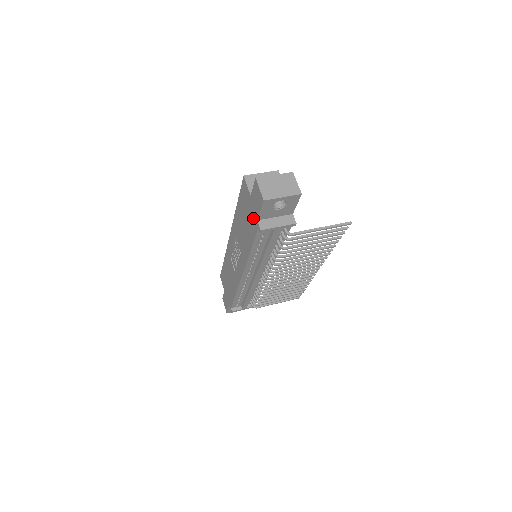
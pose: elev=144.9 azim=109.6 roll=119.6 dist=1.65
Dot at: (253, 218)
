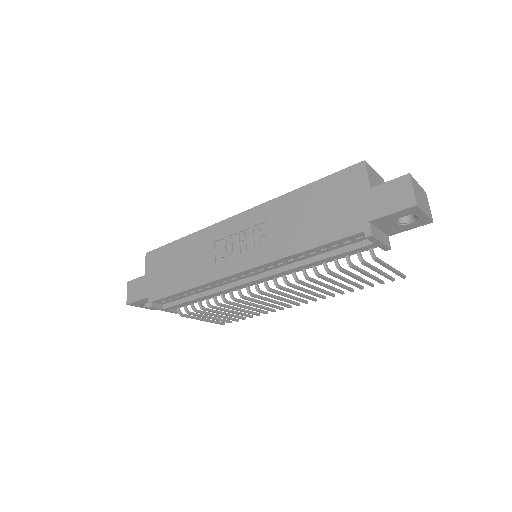
Dot at: (356, 215)
